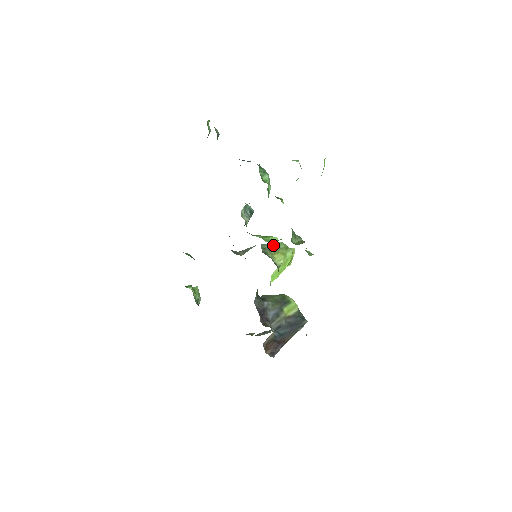
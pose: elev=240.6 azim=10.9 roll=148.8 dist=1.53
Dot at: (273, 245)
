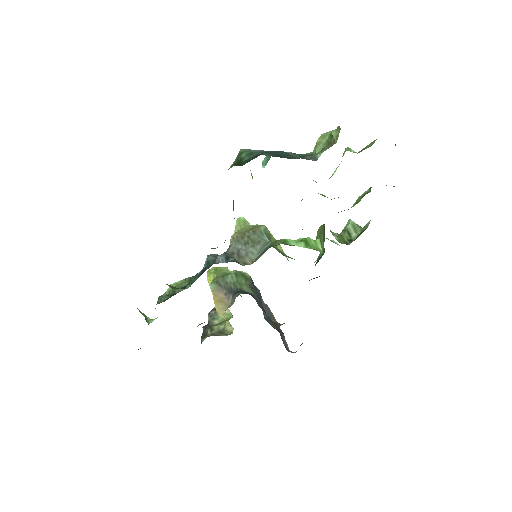
Dot at: (267, 235)
